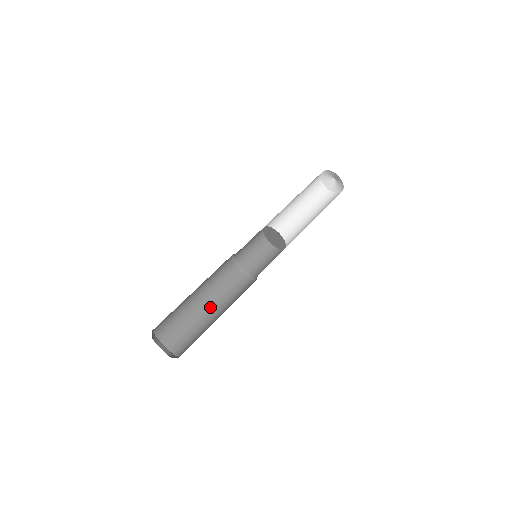
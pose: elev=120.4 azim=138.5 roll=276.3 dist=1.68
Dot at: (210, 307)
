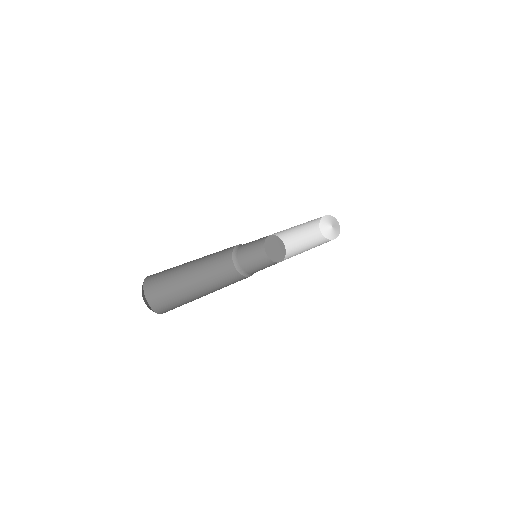
Dot at: (198, 281)
